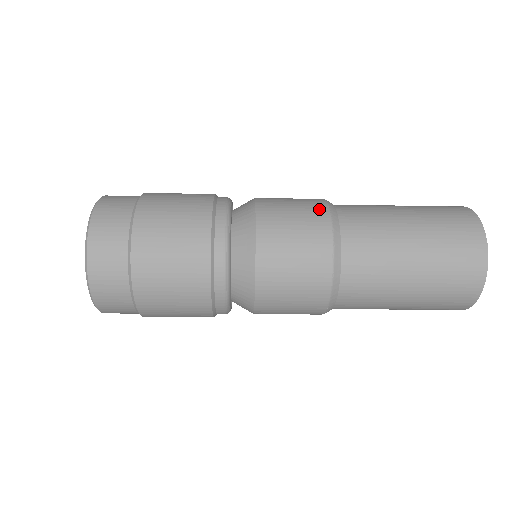
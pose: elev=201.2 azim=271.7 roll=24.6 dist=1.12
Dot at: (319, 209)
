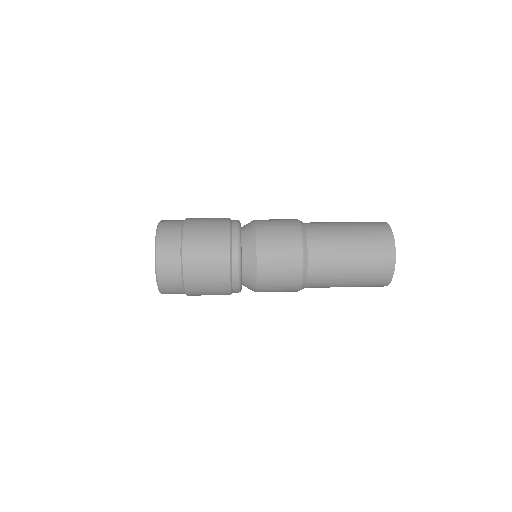
Dot at: (296, 254)
